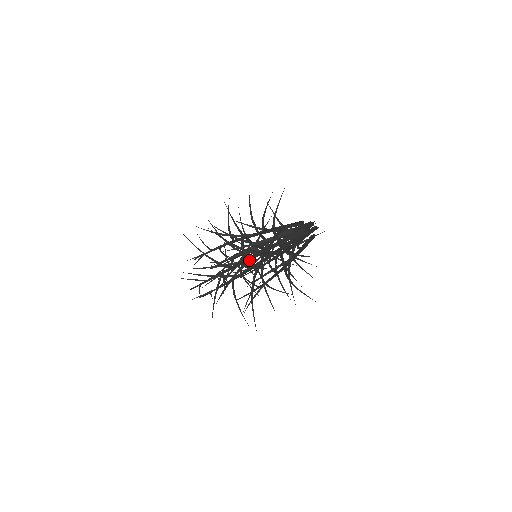
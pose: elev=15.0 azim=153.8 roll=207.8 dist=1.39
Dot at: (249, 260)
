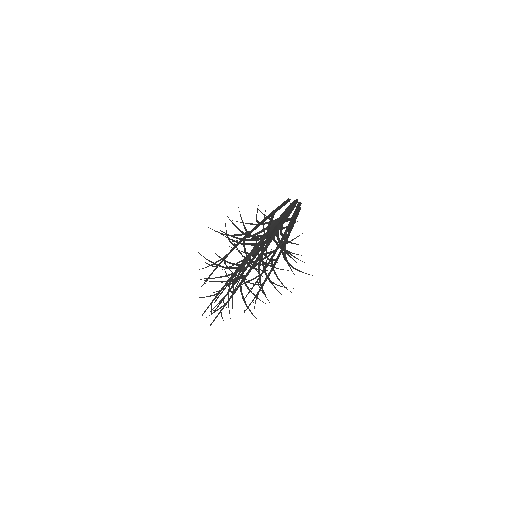
Dot at: (253, 251)
